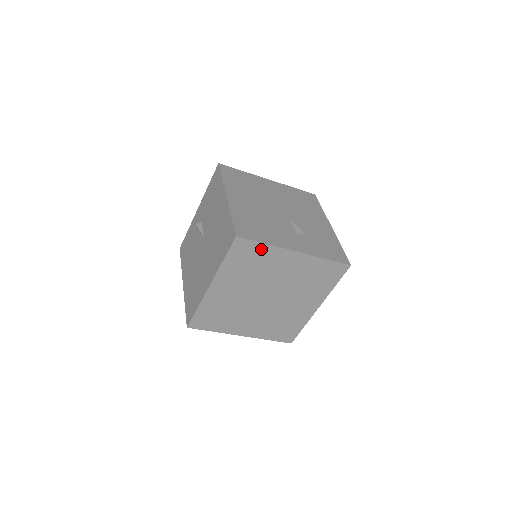
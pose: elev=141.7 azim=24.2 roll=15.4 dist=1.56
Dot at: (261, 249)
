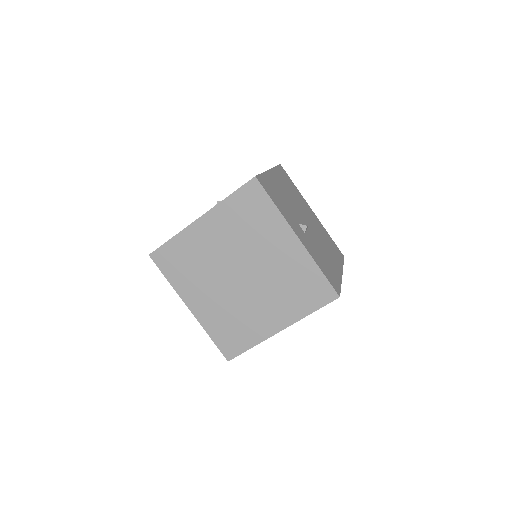
Dot at: (175, 245)
